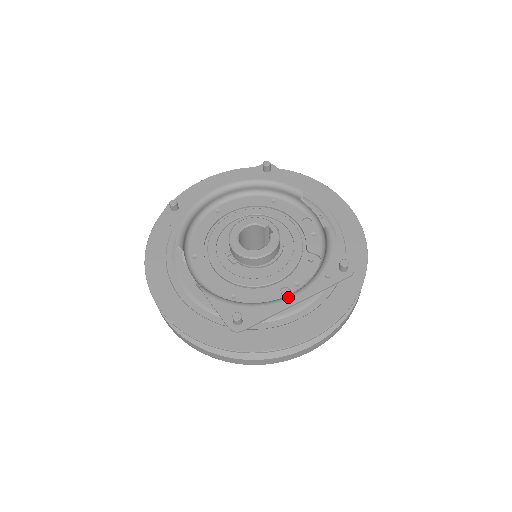
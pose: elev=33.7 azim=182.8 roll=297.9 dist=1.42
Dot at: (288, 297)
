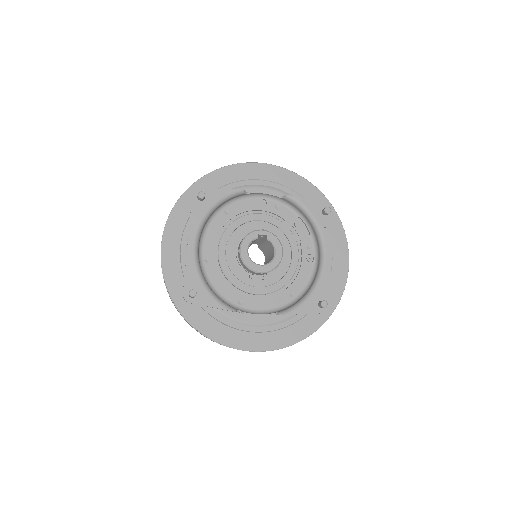
Dot at: (324, 262)
